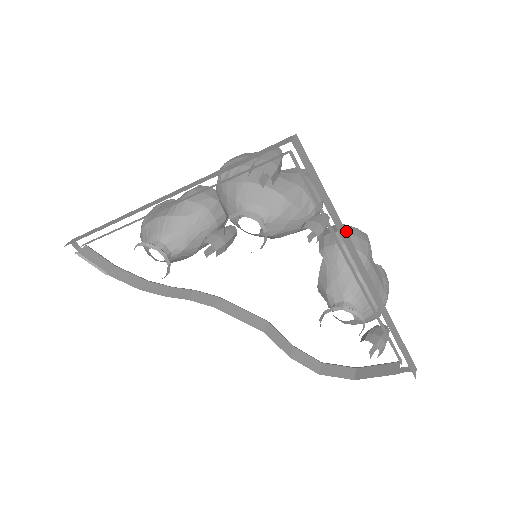
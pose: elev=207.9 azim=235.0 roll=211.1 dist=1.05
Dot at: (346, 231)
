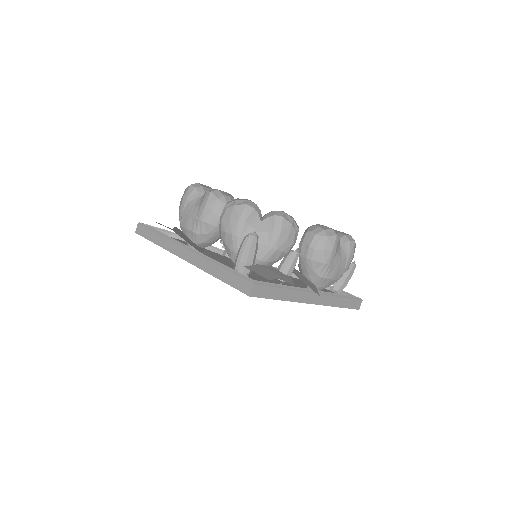
Dot at: (316, 247)
